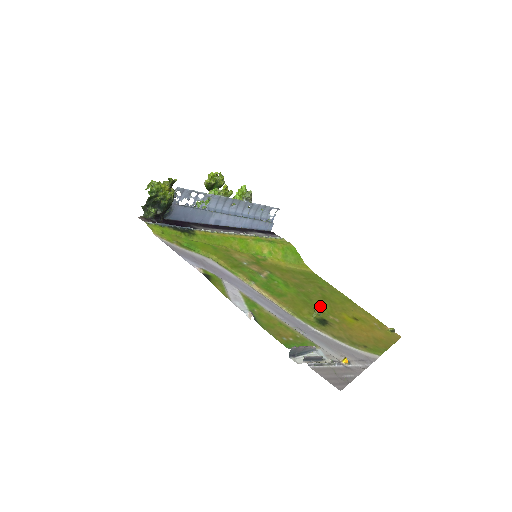
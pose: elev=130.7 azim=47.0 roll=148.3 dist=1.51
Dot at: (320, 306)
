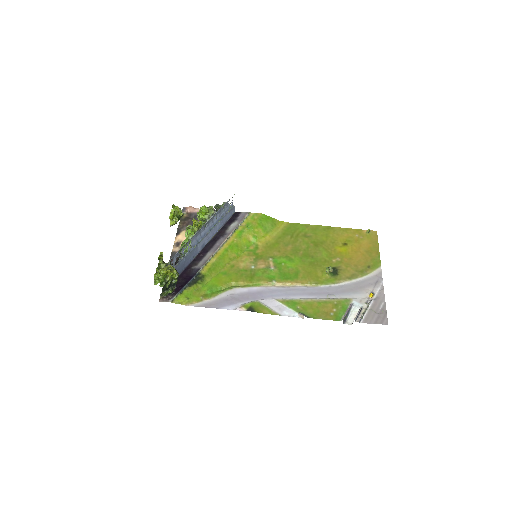
Dot at: (329, 267)
